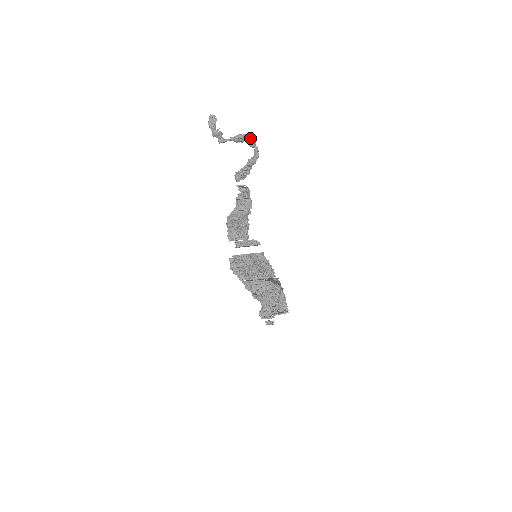
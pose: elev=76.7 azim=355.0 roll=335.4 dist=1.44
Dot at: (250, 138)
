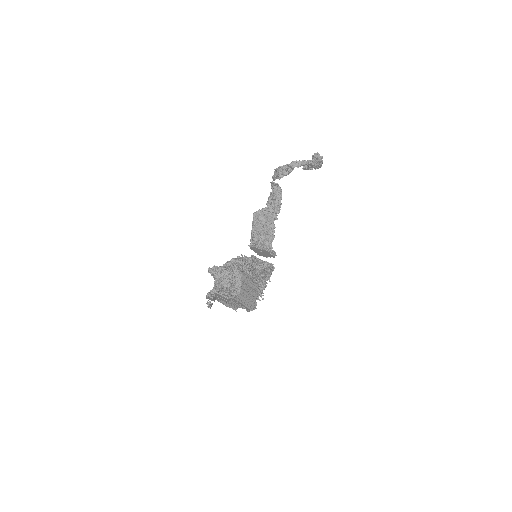
Dot at: (315, 154)
